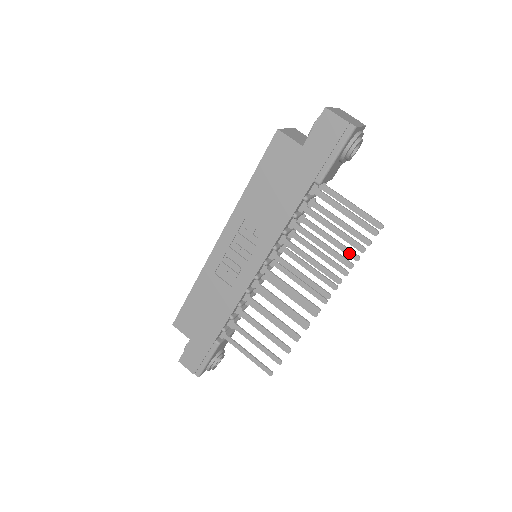
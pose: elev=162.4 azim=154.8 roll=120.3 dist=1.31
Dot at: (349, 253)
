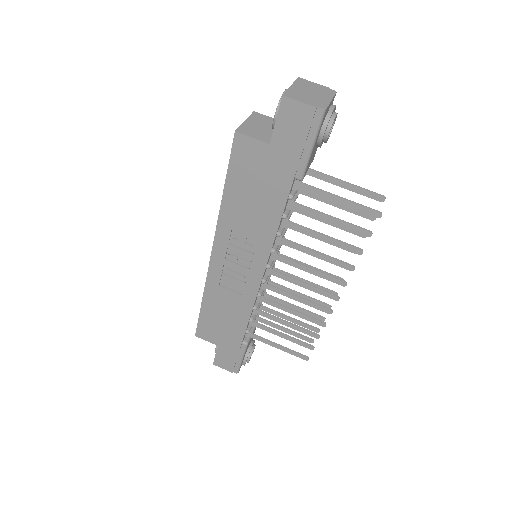
Dot at: (354, 232)
